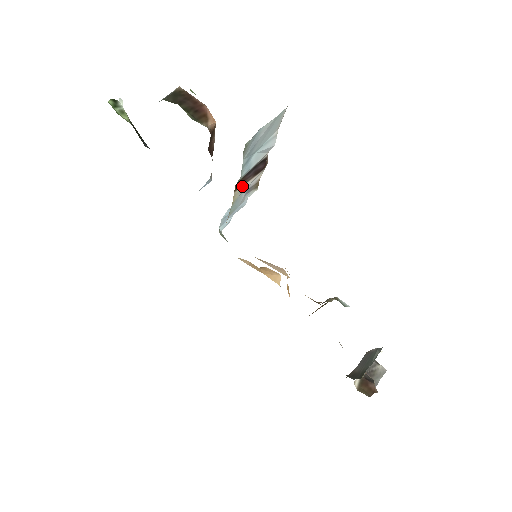
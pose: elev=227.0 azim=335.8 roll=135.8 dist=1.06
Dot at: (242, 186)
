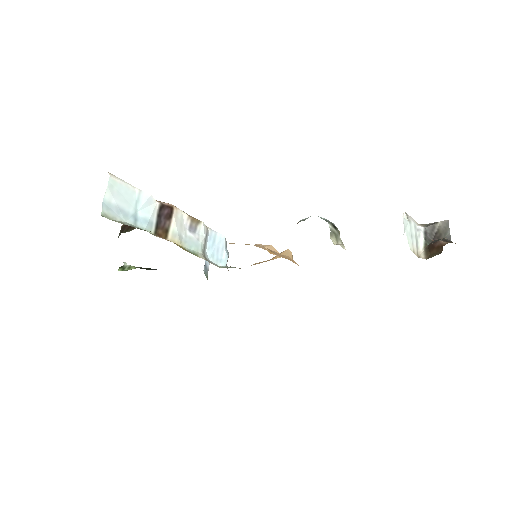
Dot at: (169, 232)
